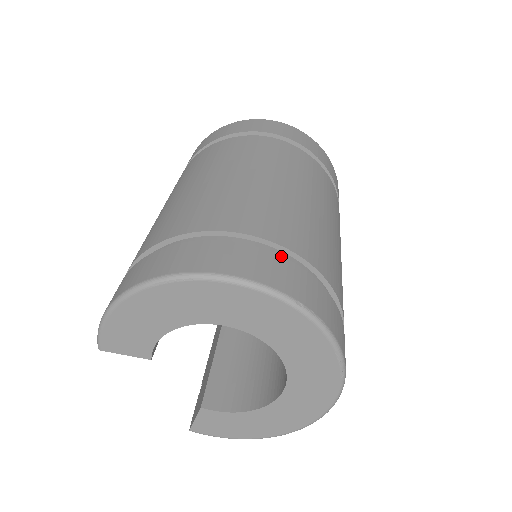
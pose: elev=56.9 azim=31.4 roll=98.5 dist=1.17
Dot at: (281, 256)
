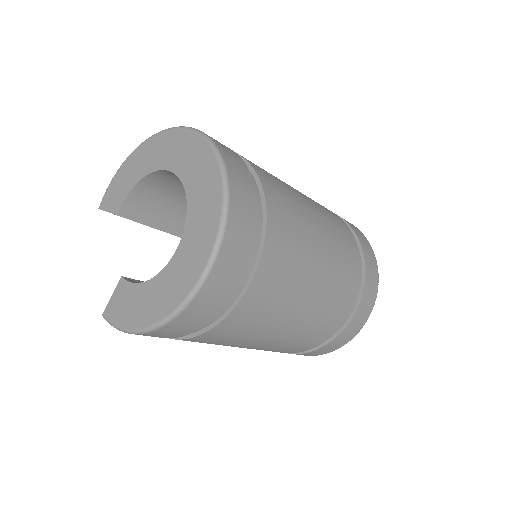
Dot at: occluded
